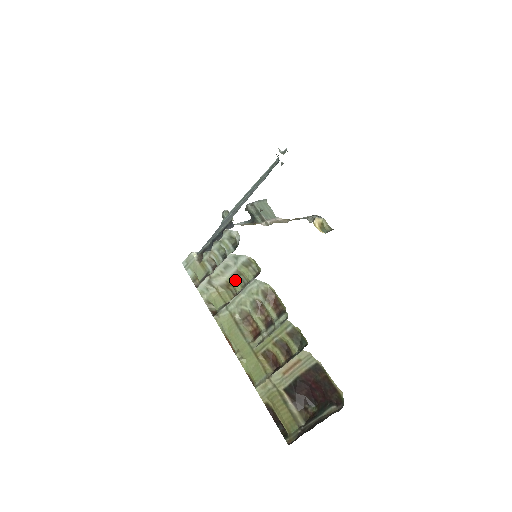
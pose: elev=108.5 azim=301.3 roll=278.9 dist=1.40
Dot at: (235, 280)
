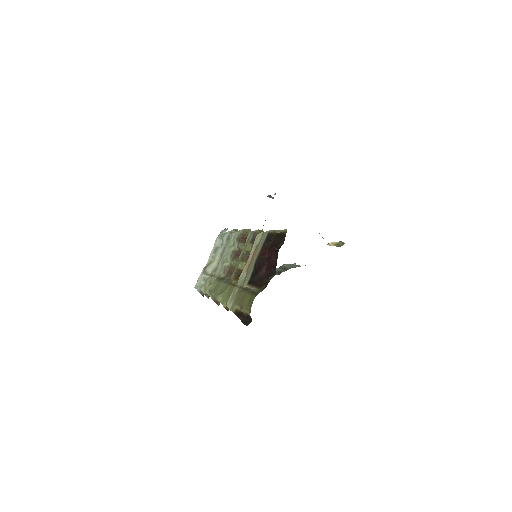
Dot at: occluded
